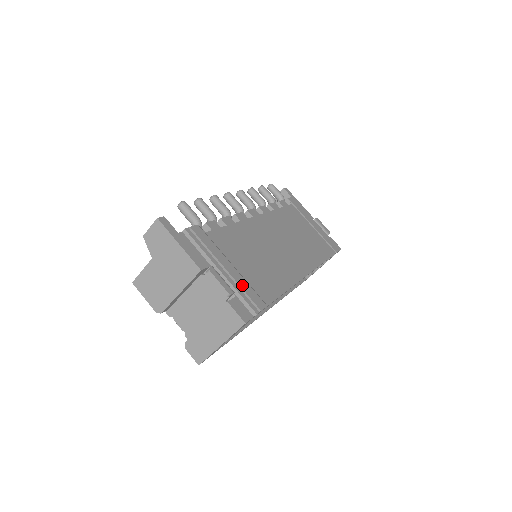
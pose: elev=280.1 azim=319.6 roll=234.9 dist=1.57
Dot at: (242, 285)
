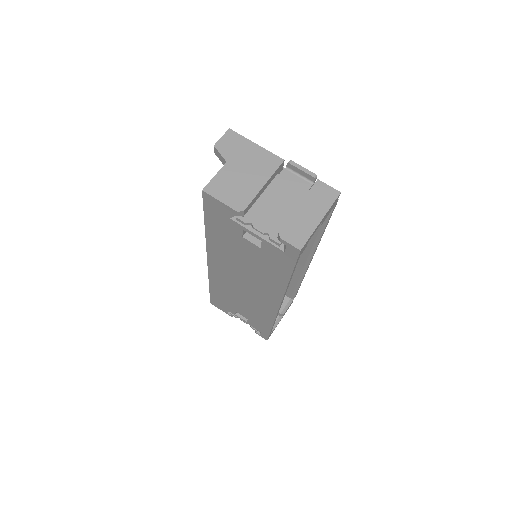
Dot at: occluded
